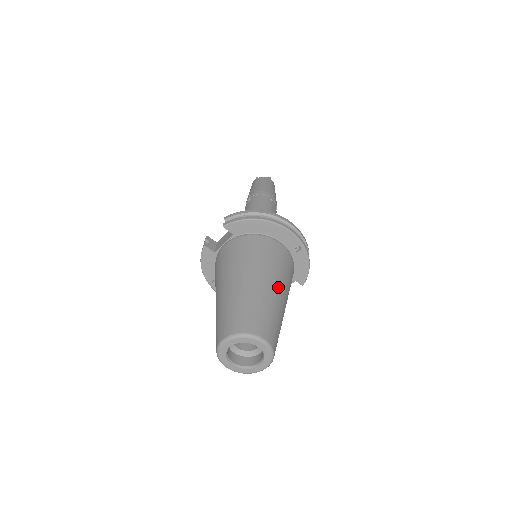
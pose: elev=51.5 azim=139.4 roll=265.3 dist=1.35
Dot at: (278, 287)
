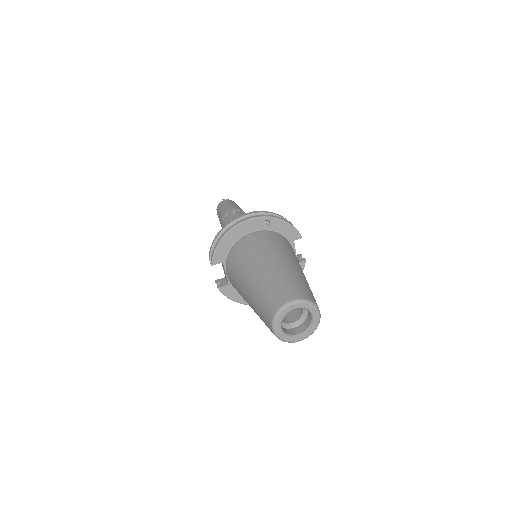
Dot at: (275, 260)
